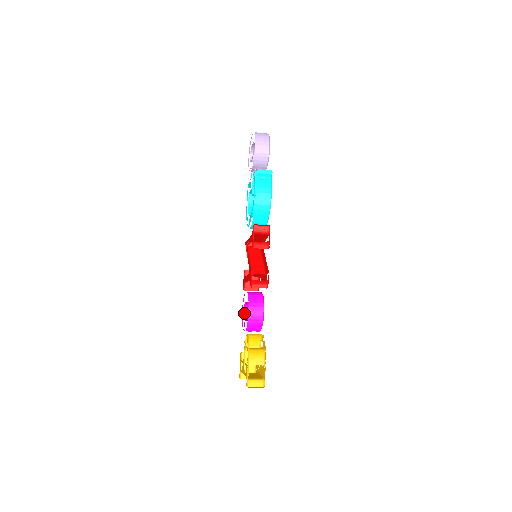
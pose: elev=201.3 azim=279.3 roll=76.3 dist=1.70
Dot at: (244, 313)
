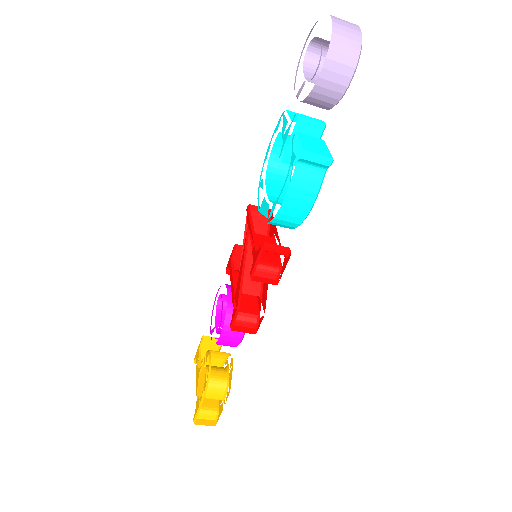
Dot at: (218, 301)
